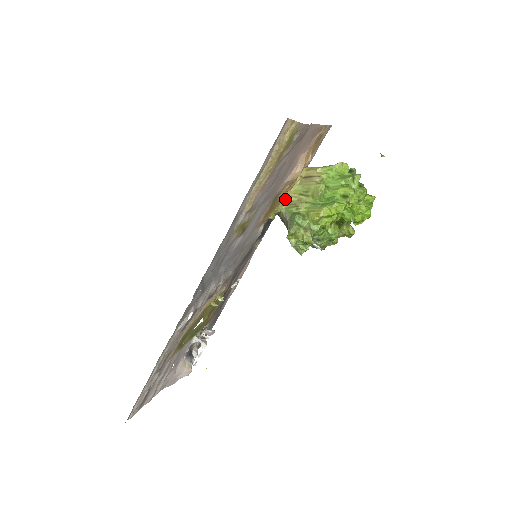
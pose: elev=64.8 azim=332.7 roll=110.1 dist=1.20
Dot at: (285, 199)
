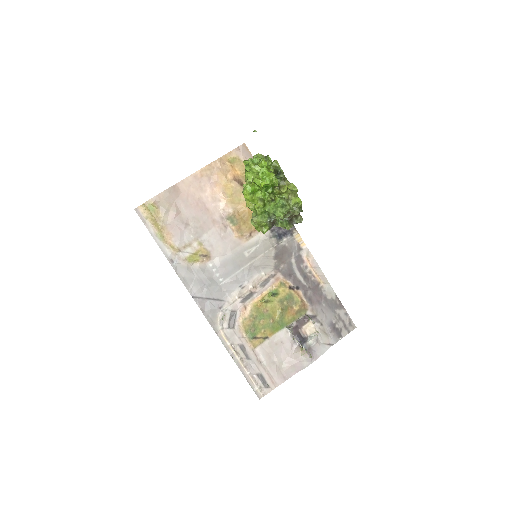
Dot at: occluded
